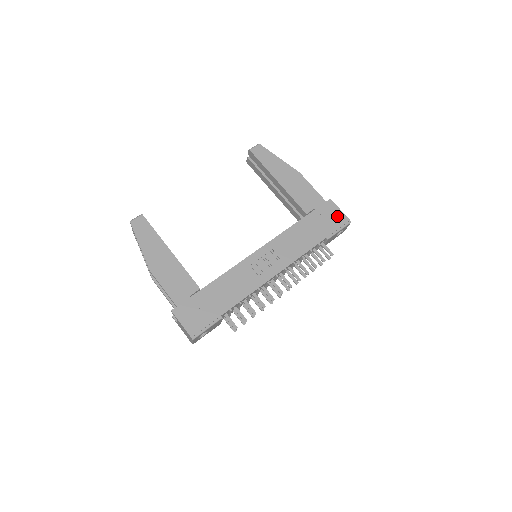
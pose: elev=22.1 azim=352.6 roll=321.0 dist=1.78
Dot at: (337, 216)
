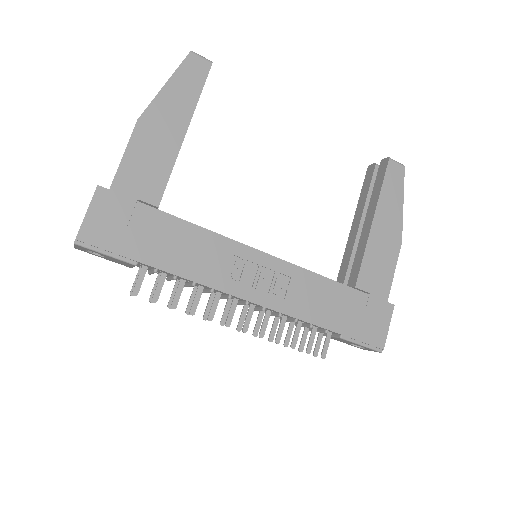
Dot at: (378, 329)
